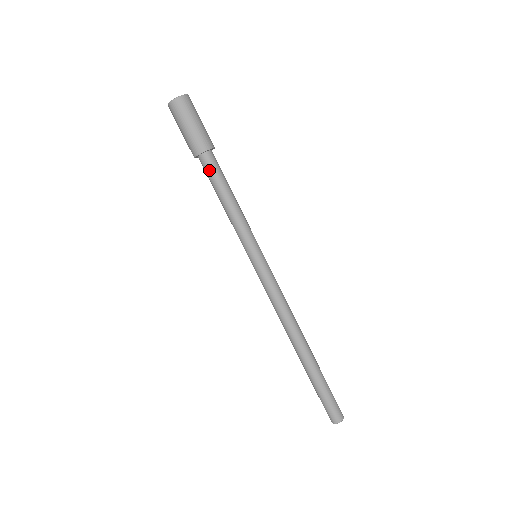
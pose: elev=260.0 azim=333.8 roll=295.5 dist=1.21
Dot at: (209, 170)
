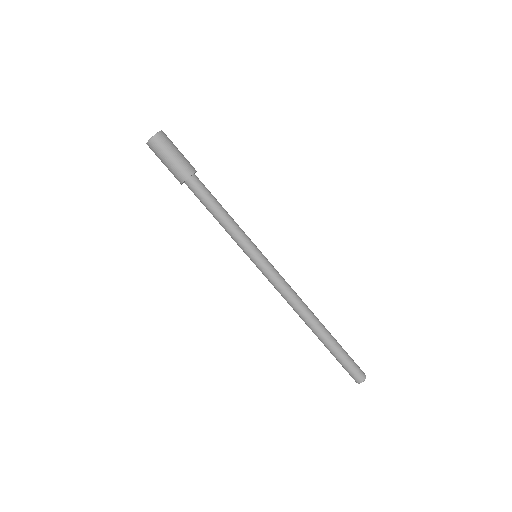
Dot at: (194, 194)
